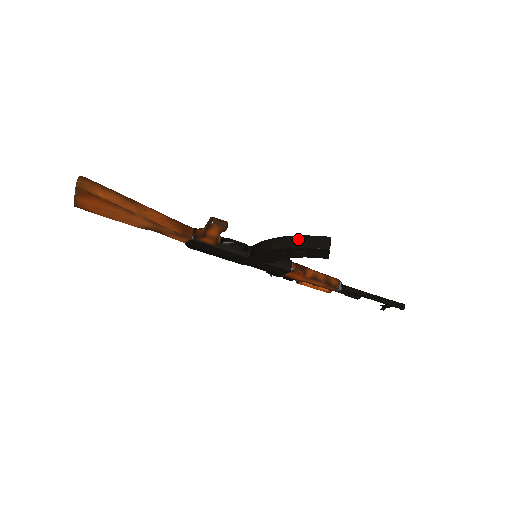
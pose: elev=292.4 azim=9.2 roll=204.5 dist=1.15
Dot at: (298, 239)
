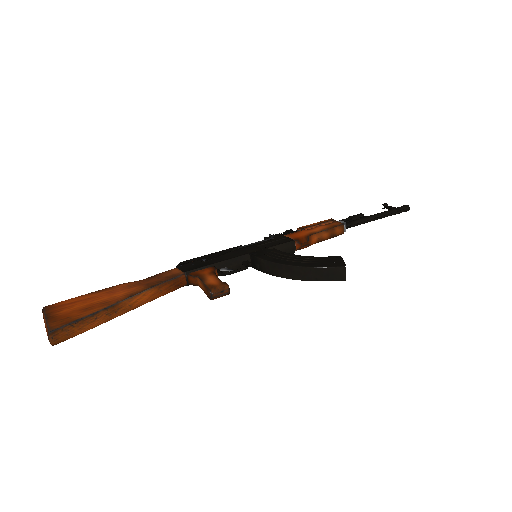
Dot at: (308, 272)
